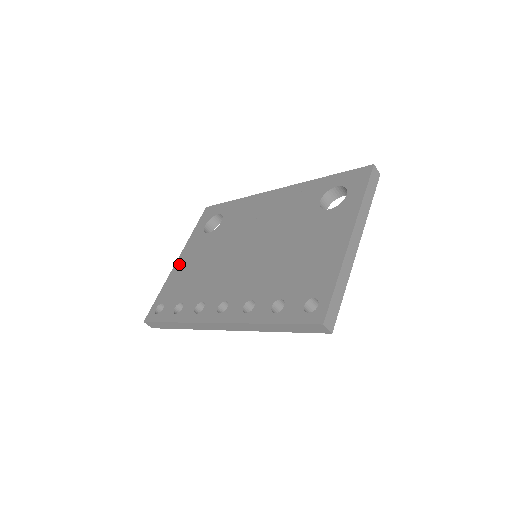
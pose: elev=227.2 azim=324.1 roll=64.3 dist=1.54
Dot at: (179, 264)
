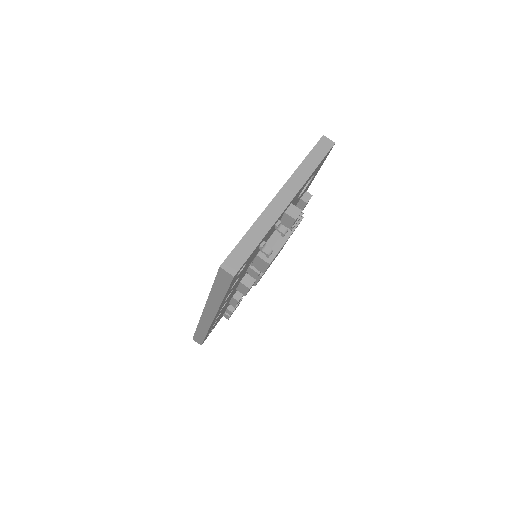
Dot at: occluded
